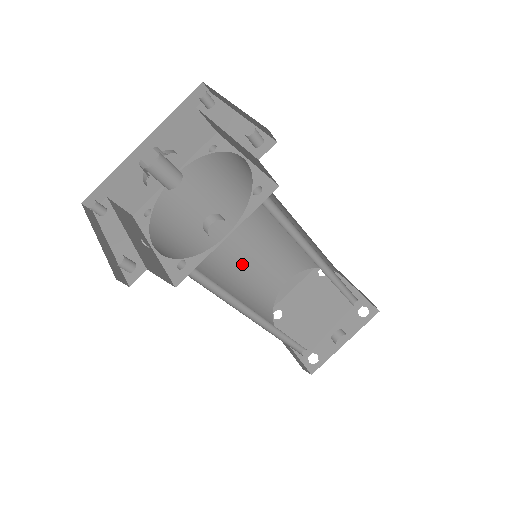
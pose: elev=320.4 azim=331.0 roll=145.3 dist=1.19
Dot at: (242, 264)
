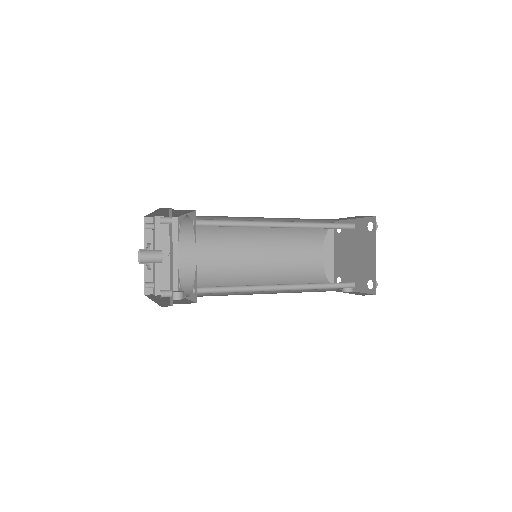
Dot at: occluded
